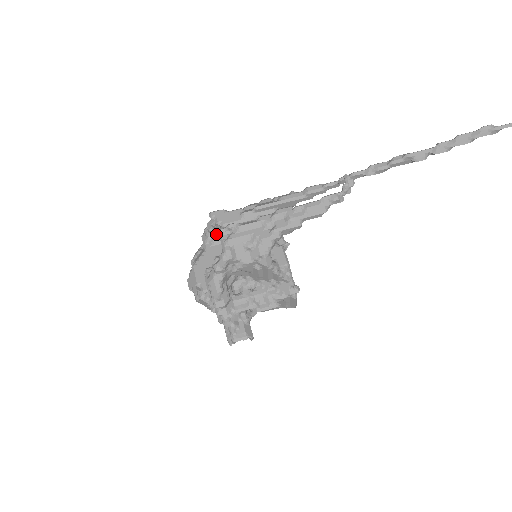
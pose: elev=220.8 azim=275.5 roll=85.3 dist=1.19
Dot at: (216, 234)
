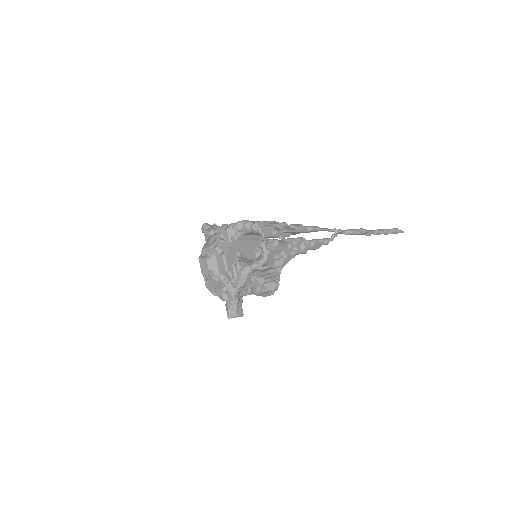
Dot at: (242, 233)
